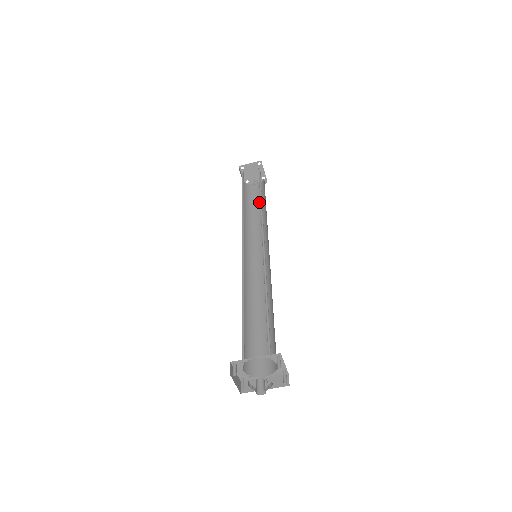
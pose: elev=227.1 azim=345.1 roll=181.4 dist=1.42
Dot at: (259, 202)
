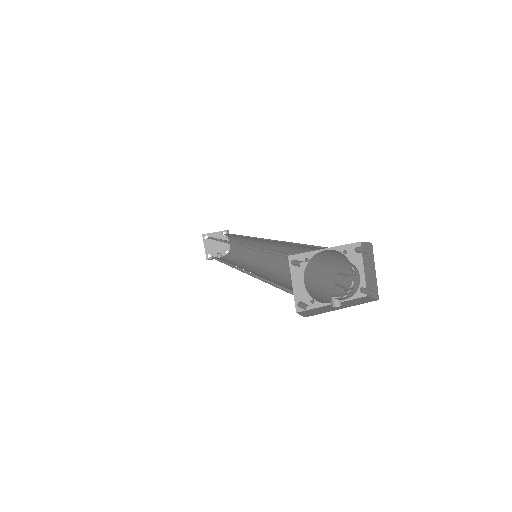
Dot at: (231, 259)
